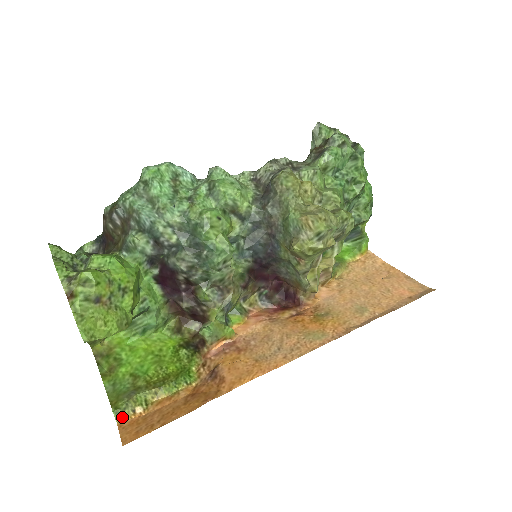
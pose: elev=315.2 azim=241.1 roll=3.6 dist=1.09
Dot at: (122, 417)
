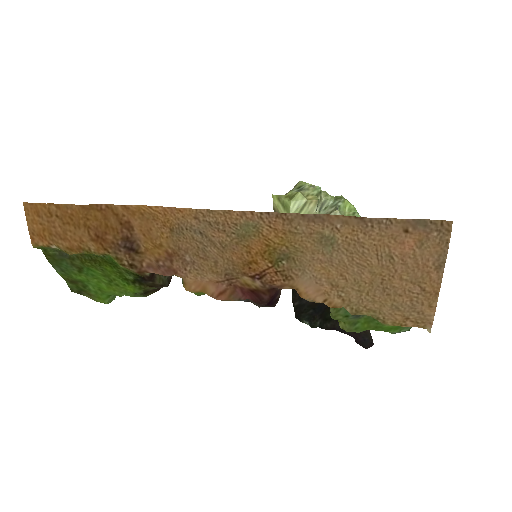
Dot at: (40, 247)
